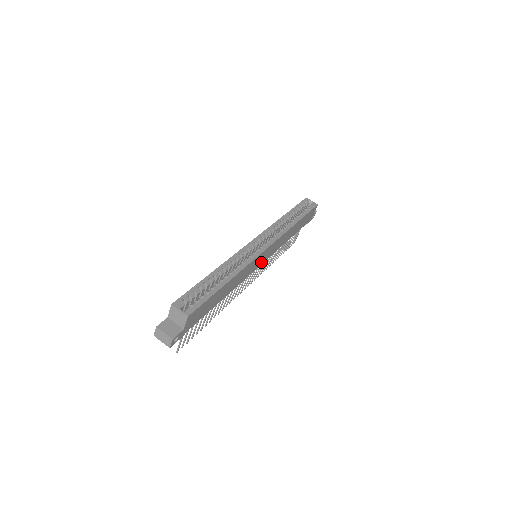
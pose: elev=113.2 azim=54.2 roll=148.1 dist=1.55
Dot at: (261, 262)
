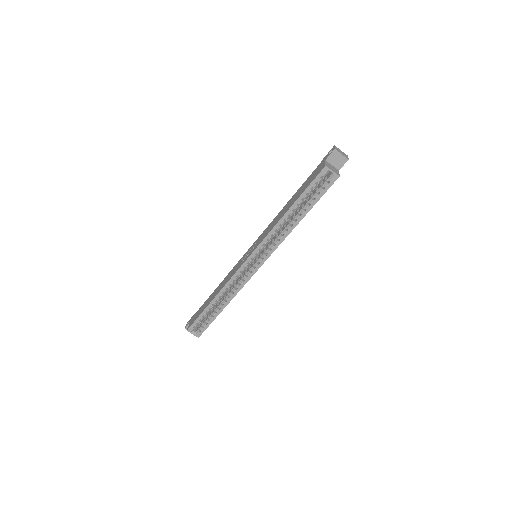
Dot at: occluded
